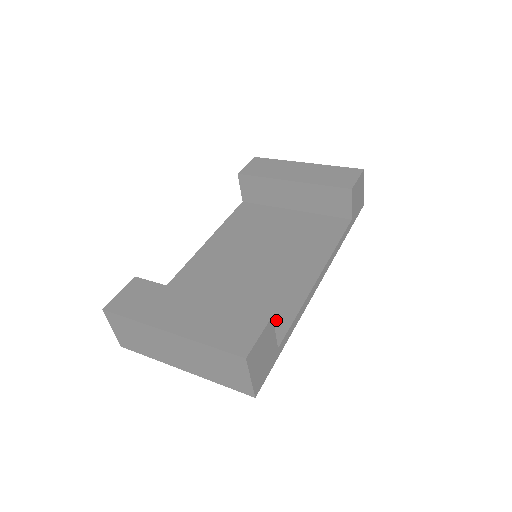
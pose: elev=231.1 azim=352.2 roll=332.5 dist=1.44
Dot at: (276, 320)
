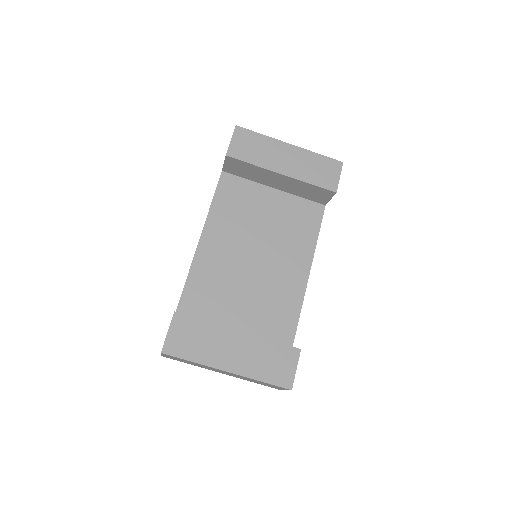
Dot at: (285, 325)
